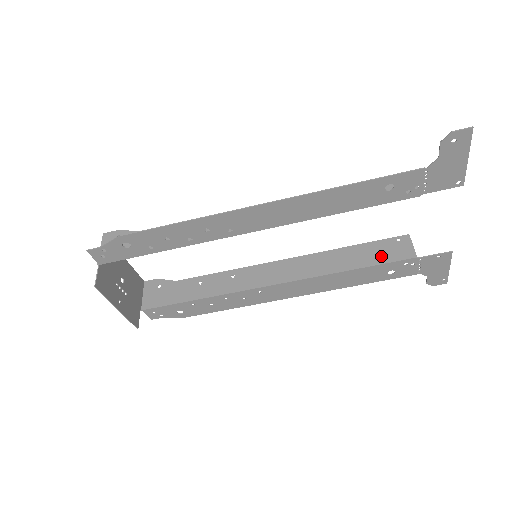
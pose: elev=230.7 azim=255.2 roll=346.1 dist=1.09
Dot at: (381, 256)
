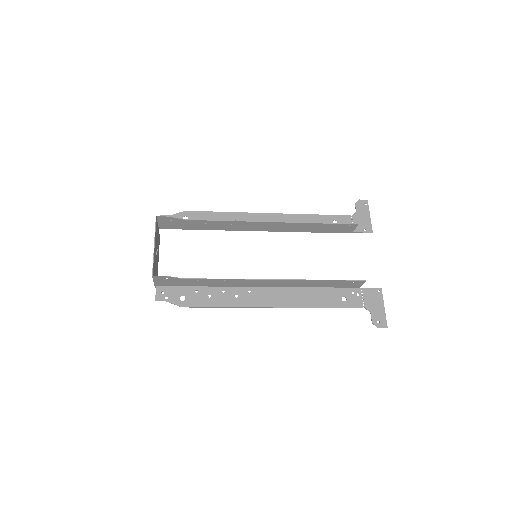
Dot at: (333, 230)
